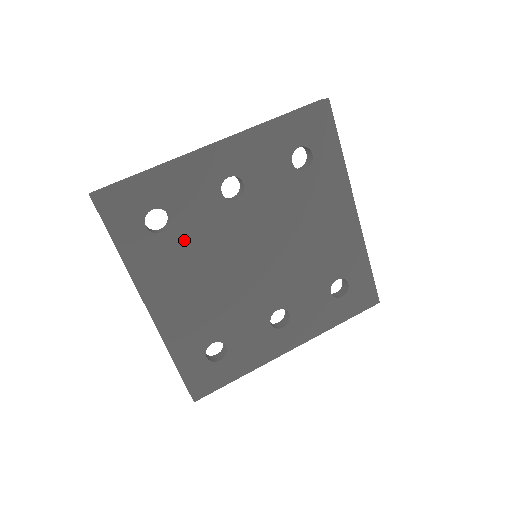
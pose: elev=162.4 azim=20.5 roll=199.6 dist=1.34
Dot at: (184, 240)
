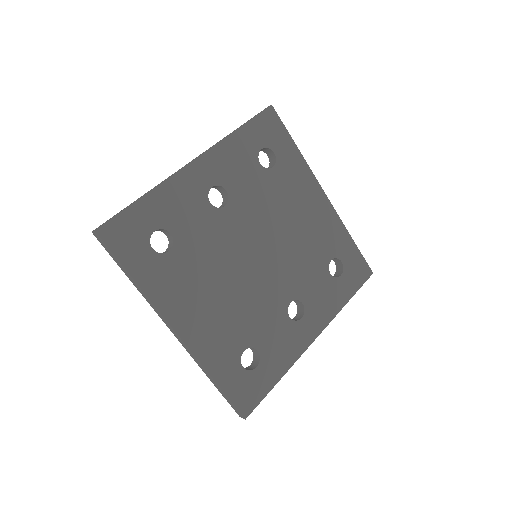
Dot at: (190, 254)
